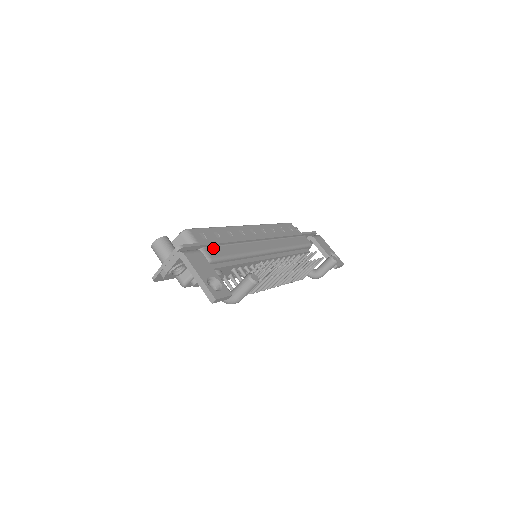
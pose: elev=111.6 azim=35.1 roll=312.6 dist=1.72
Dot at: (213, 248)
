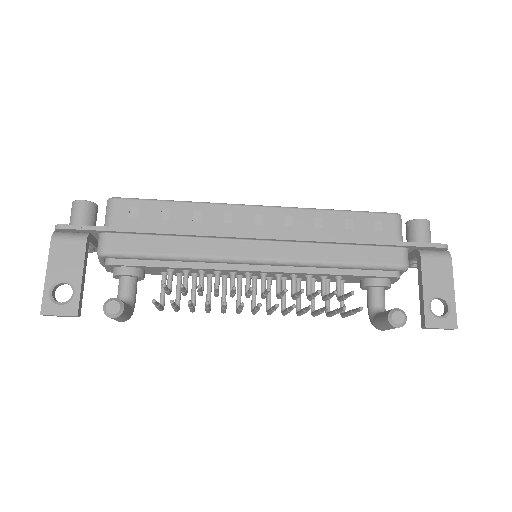
Dot at: (126, 236)
